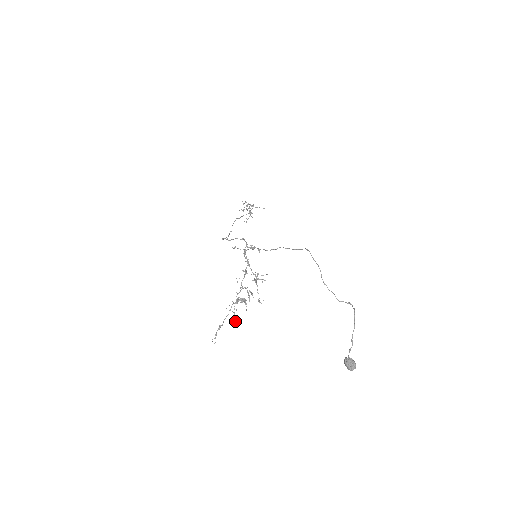
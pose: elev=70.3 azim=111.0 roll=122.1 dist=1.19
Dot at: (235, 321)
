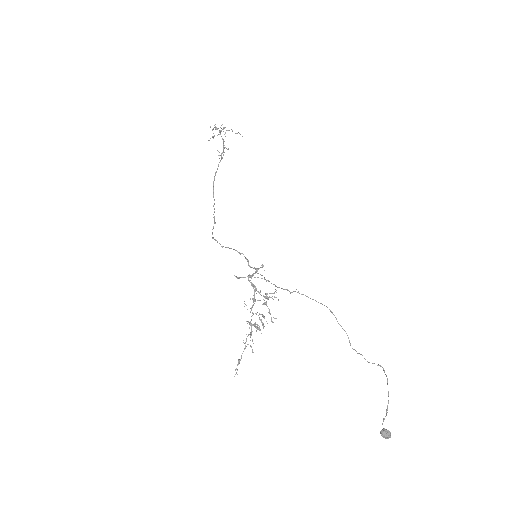
Dot at: (253, 352)
